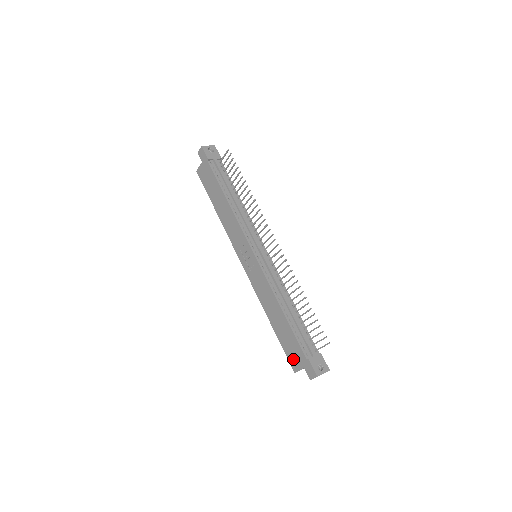
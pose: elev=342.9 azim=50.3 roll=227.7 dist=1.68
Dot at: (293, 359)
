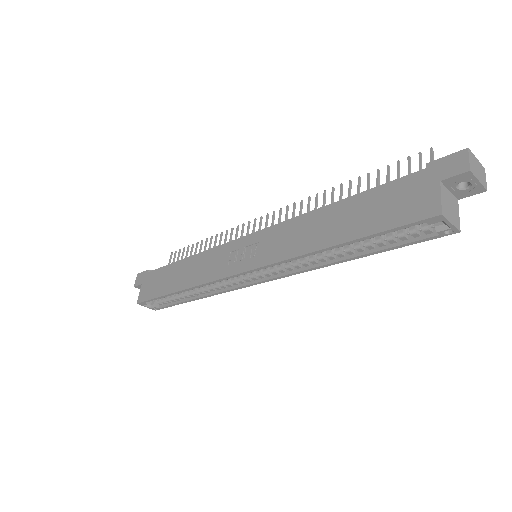
Dot at: (413, 207)
